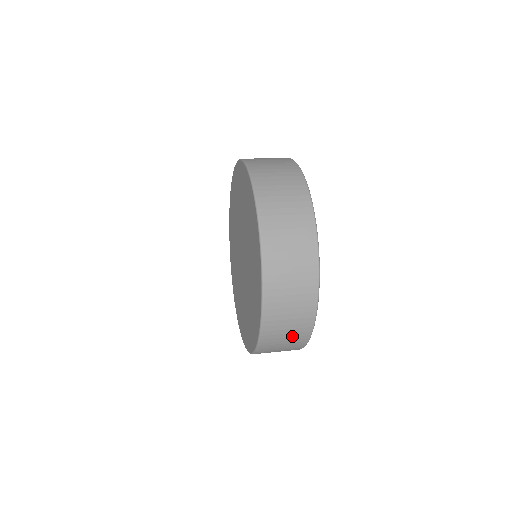
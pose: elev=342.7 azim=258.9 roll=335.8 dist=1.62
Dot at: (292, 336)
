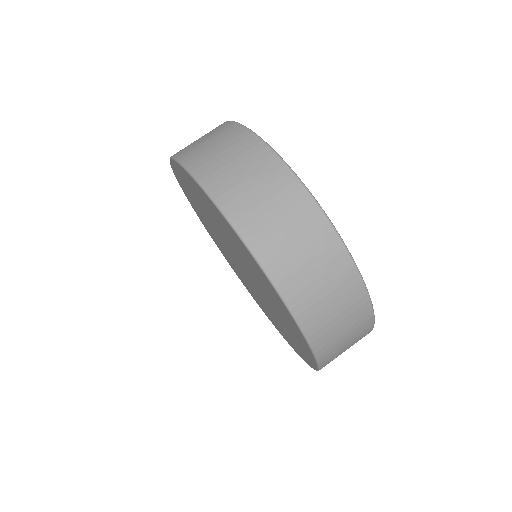
Dot at: occluded
